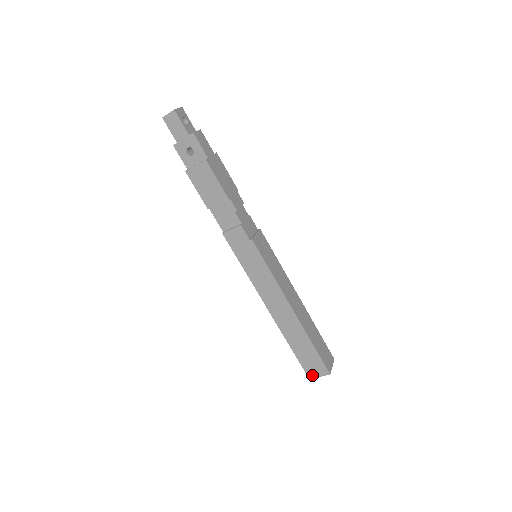
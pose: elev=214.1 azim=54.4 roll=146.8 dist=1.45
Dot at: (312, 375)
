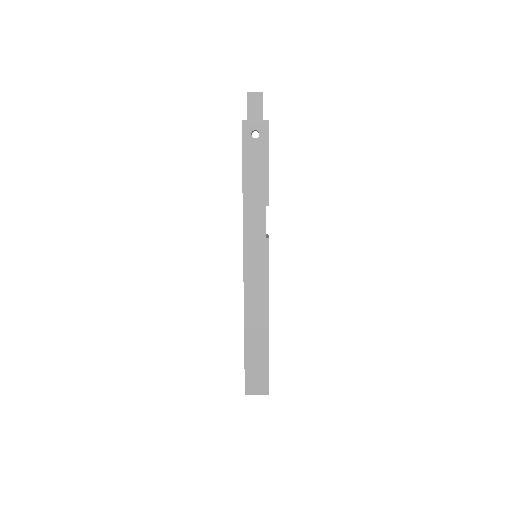
Dot at: (250, 391)
